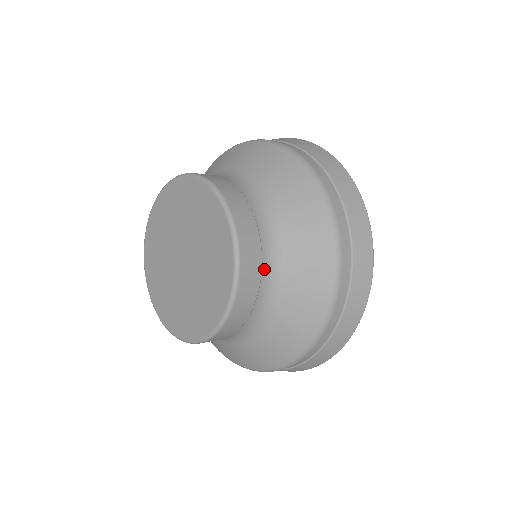
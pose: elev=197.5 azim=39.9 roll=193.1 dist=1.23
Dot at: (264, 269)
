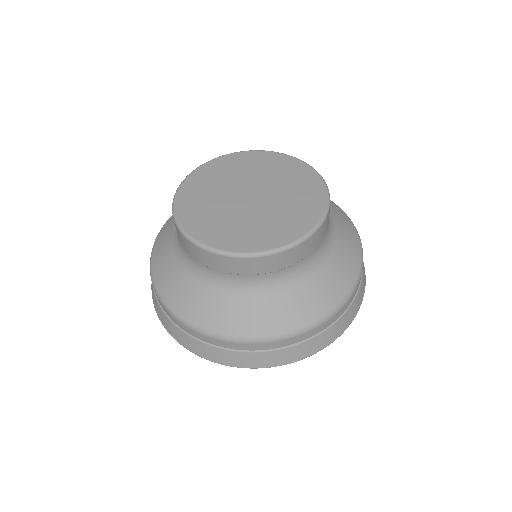
Dot at: (324, 236)
